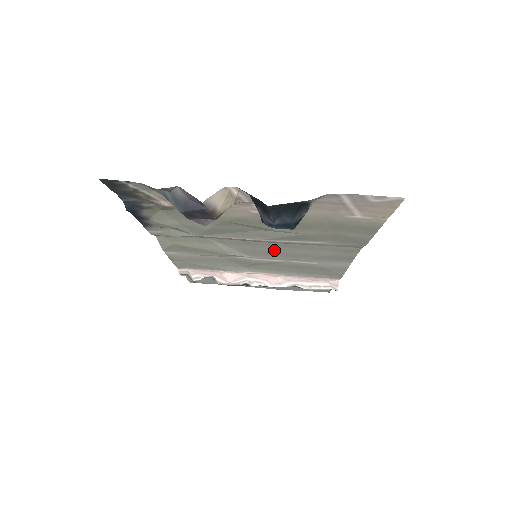
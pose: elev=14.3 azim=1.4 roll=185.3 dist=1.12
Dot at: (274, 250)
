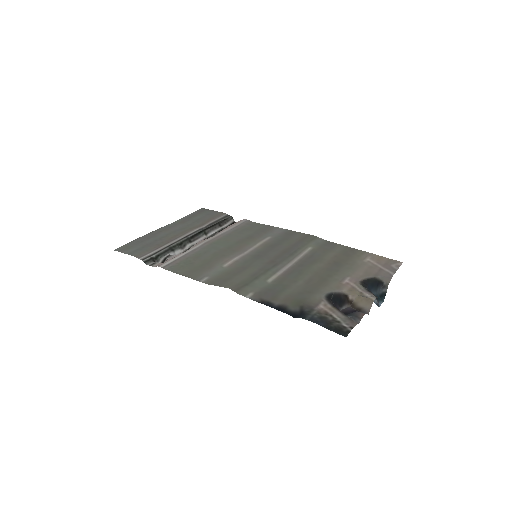
Dot at: (273, 252)
